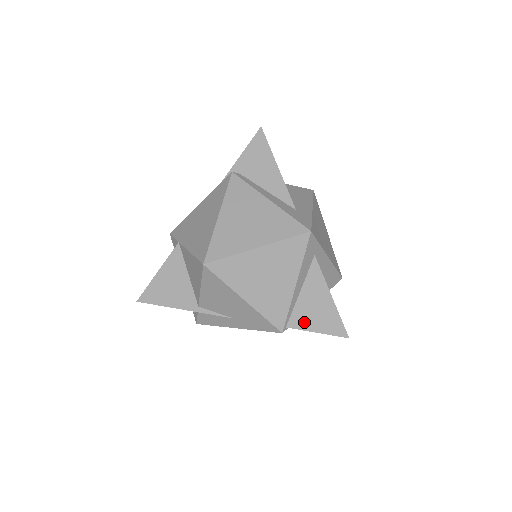
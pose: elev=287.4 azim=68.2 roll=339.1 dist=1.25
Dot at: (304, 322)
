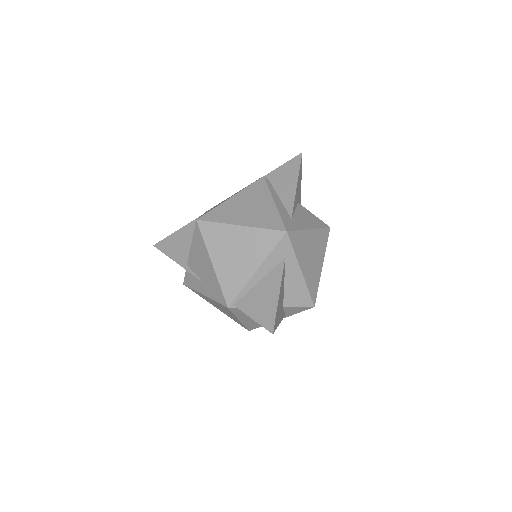
Dot at: (248, 306)
